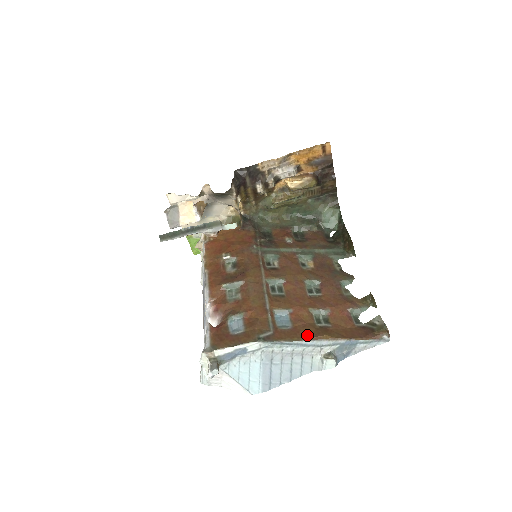
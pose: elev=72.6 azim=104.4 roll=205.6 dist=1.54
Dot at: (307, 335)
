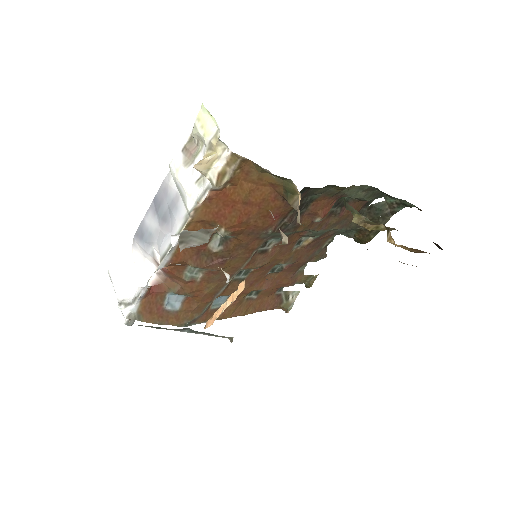
Dot at: (228, 315)
